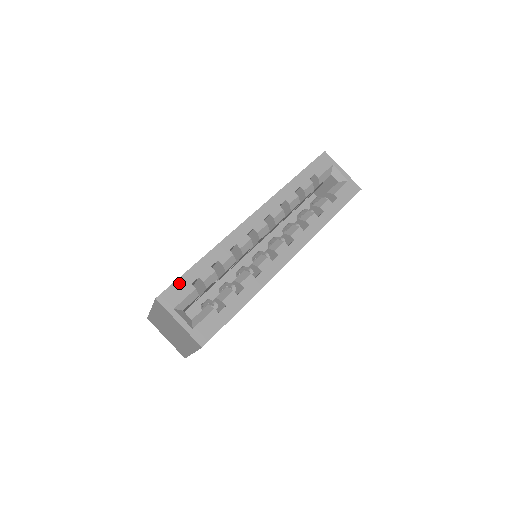
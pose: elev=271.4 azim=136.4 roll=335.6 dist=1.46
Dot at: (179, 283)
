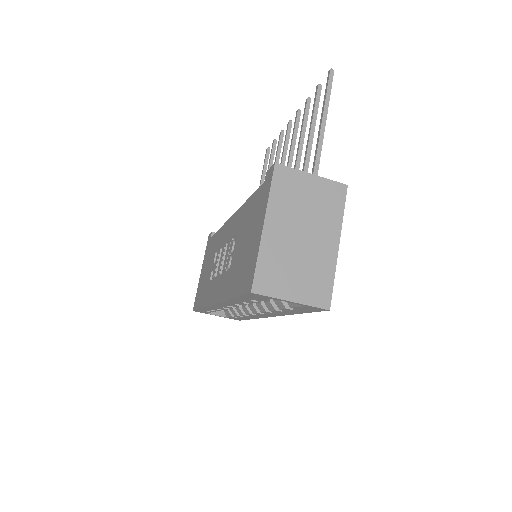
Dot at: occluded
